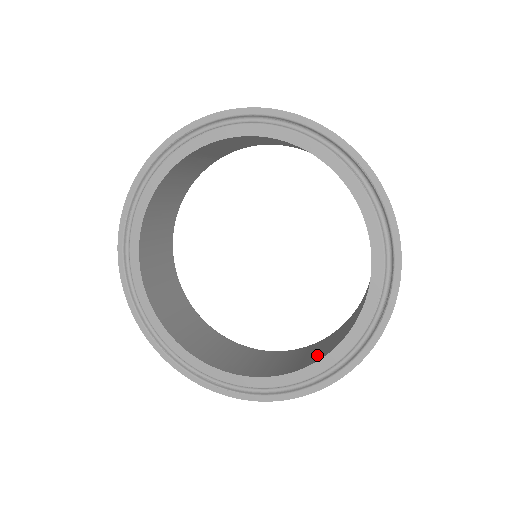
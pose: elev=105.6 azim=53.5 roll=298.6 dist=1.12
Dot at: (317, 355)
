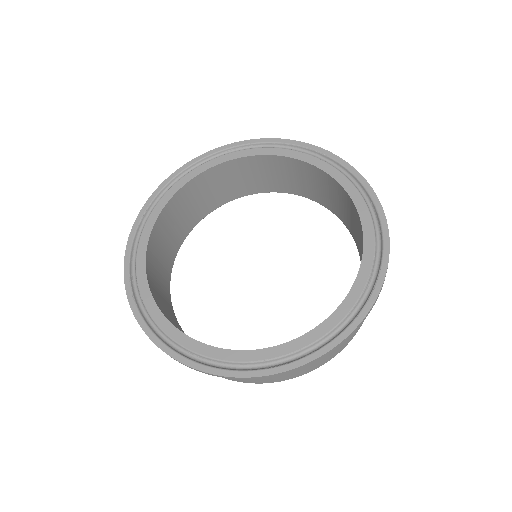
Dot at: occluded
